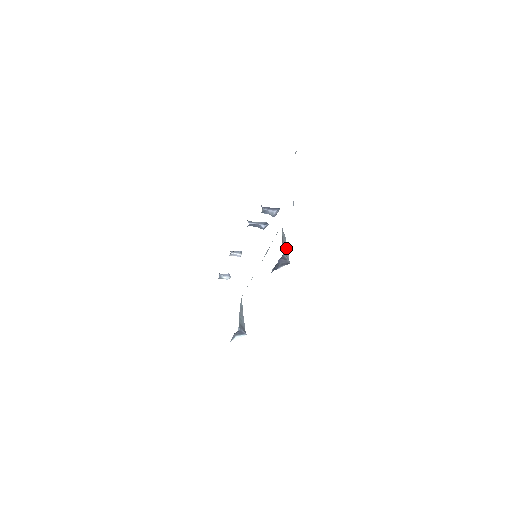
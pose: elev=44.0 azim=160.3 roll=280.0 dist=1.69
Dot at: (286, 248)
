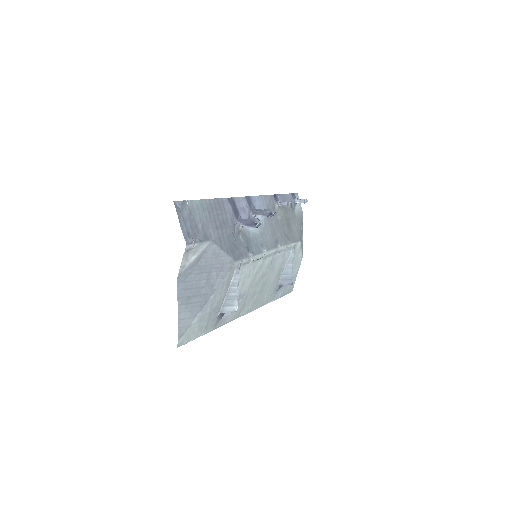
Dot at: (234, 297)
